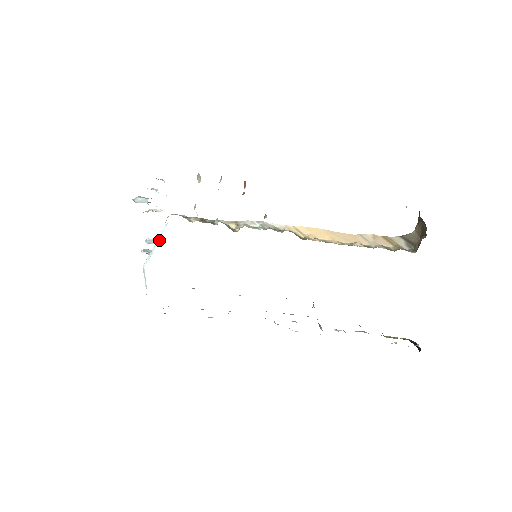
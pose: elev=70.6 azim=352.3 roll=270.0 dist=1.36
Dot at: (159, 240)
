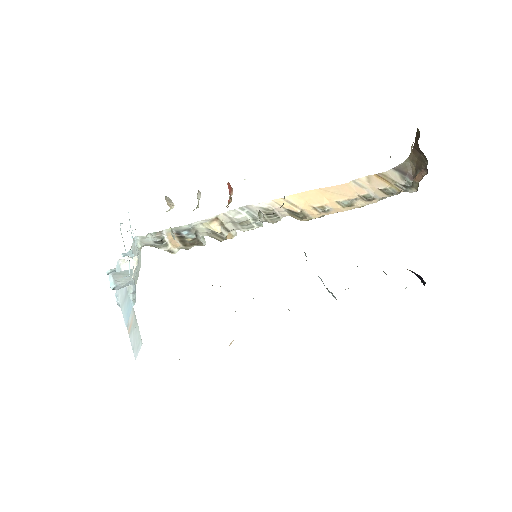
Dot at: occluded
